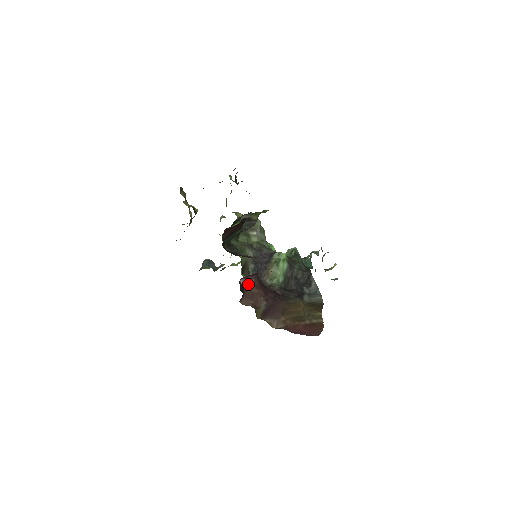
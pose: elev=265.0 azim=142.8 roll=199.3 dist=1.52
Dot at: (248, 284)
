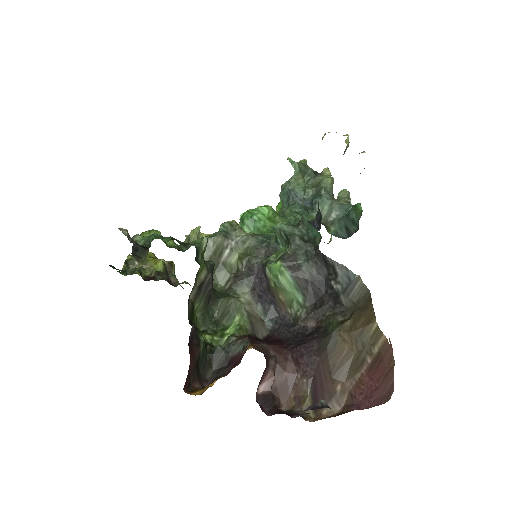
Dot at: (269, 382)
